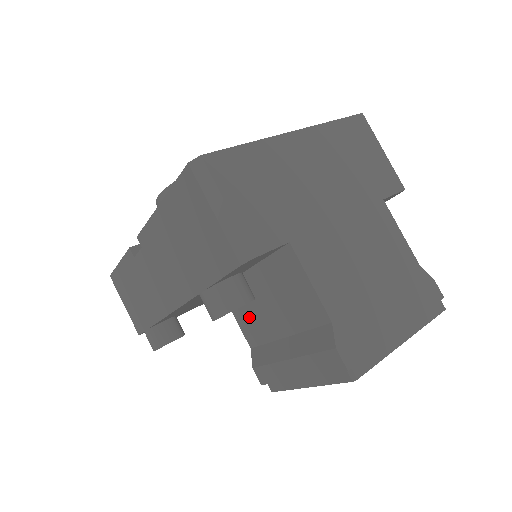
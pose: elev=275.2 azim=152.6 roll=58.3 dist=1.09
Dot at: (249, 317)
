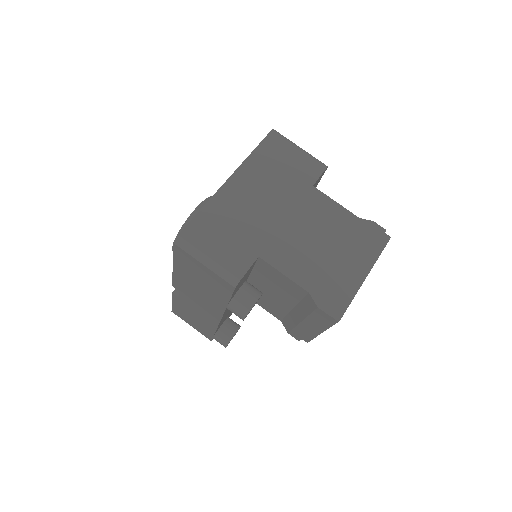
Dot at: (267, 304)
